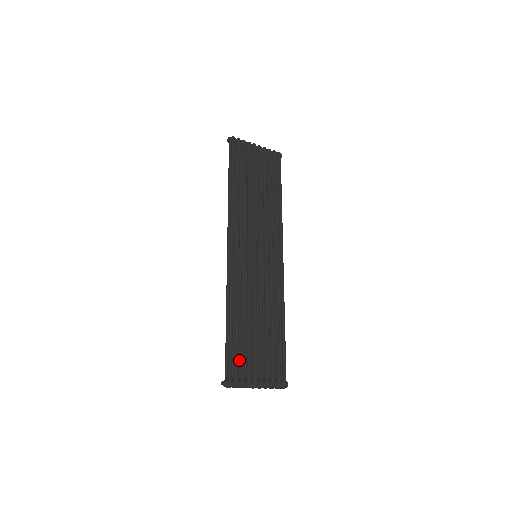
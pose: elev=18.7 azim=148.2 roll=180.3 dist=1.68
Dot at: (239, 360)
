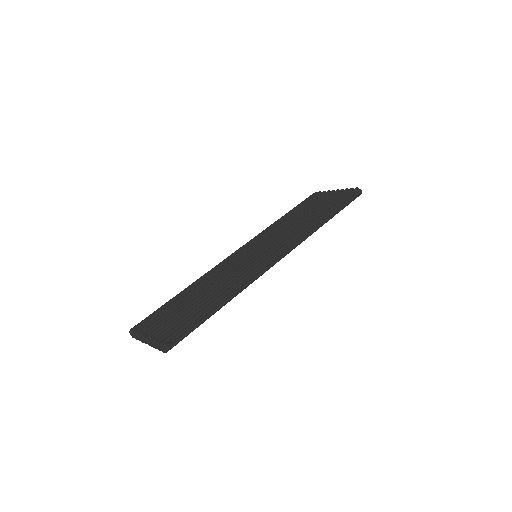
Dot at: occluded
